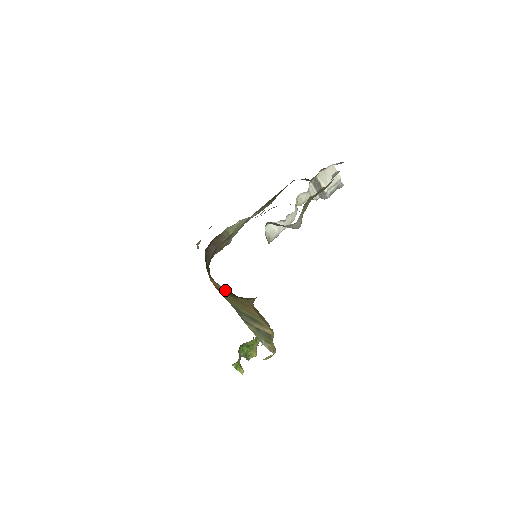
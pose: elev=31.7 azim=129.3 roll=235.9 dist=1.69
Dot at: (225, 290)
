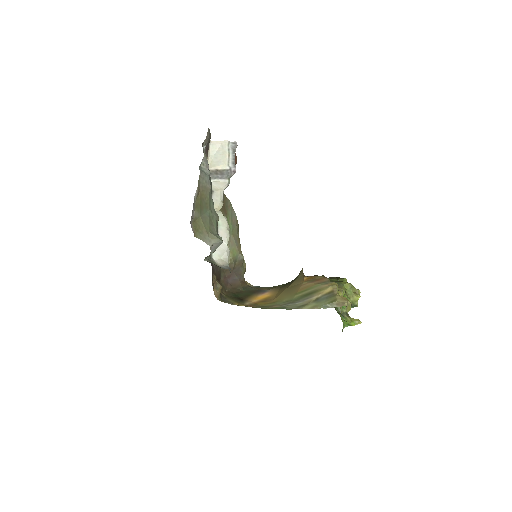
Dot at: (278, 288)
